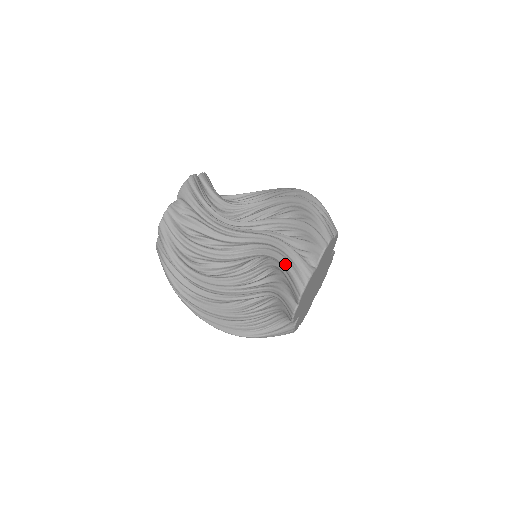
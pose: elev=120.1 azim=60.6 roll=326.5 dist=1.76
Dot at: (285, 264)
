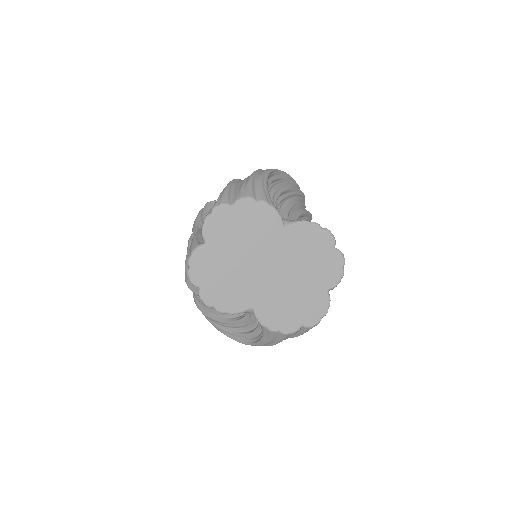
Dot at: occluded
